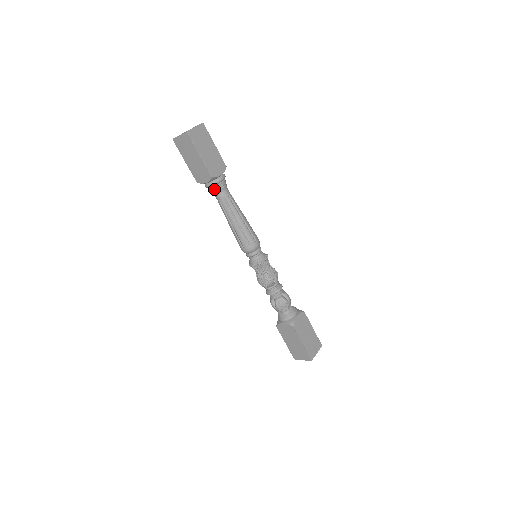
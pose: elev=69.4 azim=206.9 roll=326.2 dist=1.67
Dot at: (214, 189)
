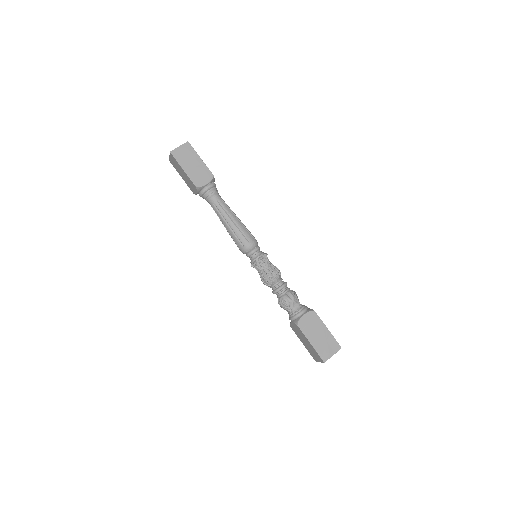
Dot at: (205, 198)
